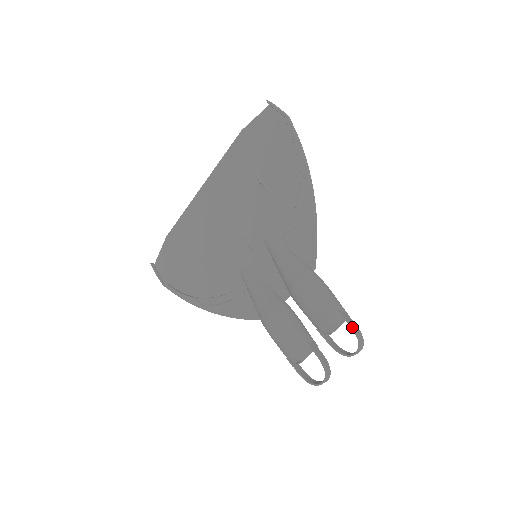
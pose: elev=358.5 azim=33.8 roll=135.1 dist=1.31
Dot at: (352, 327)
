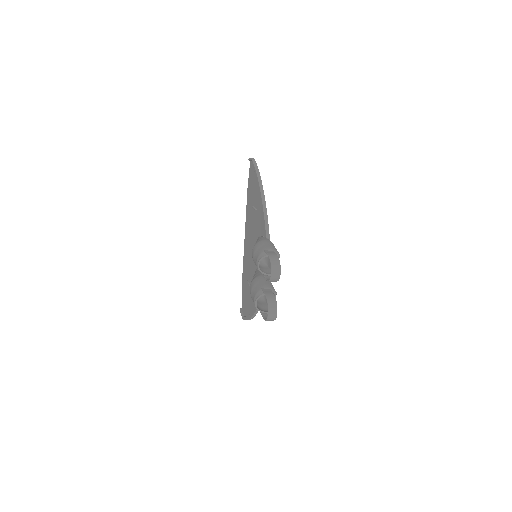
Dot at: (268, 255)
